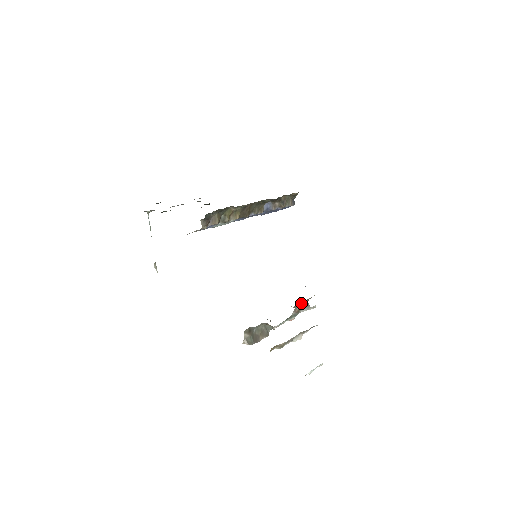
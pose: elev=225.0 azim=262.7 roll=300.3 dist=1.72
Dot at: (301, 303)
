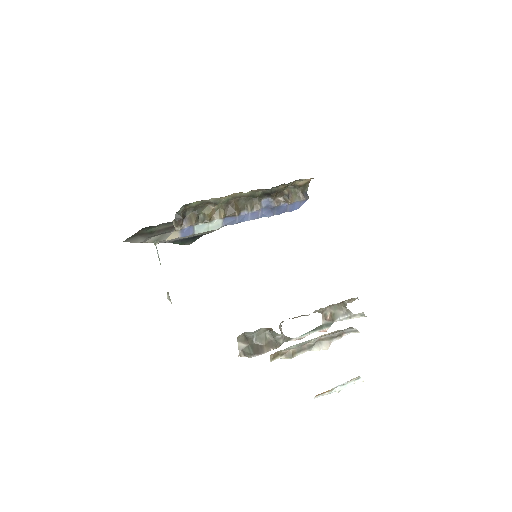
Dot at: (333, 307)
